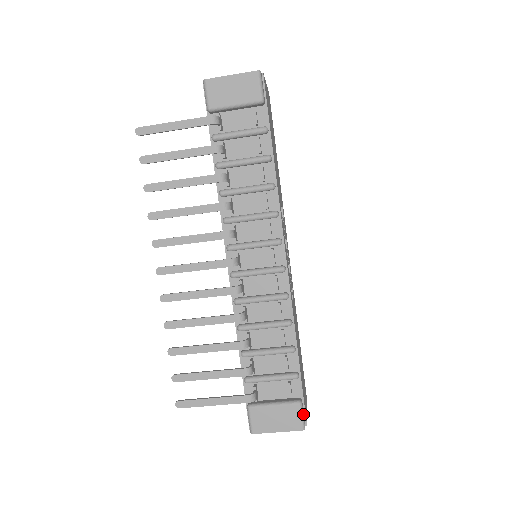
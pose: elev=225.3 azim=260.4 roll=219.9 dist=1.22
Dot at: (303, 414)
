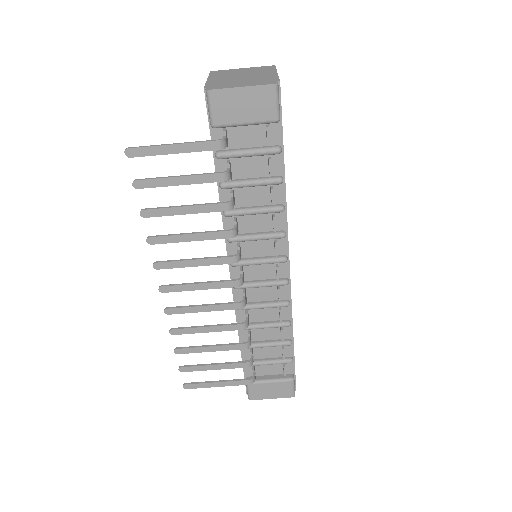
Dot at: (294, 386)
